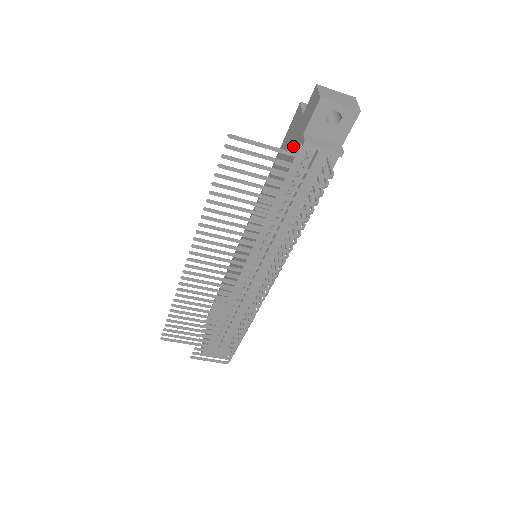
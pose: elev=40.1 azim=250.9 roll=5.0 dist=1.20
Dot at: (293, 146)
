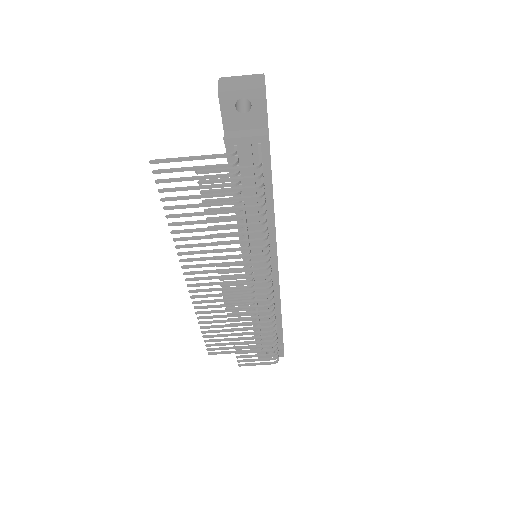
Dot at: occluded
